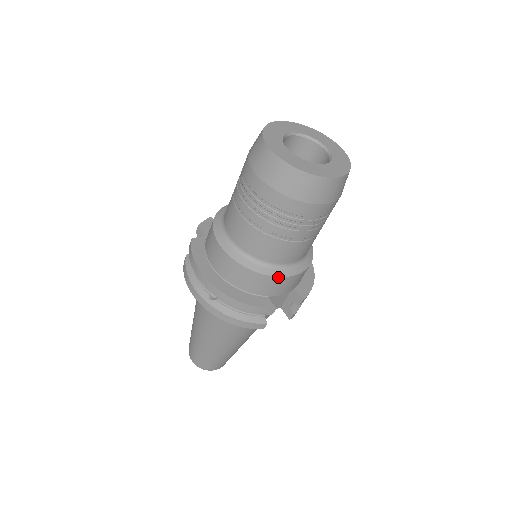
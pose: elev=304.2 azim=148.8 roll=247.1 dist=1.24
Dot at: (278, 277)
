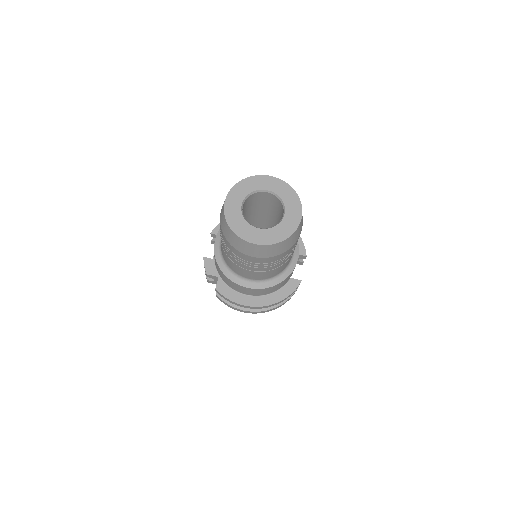
Dot at: (293, 270)
